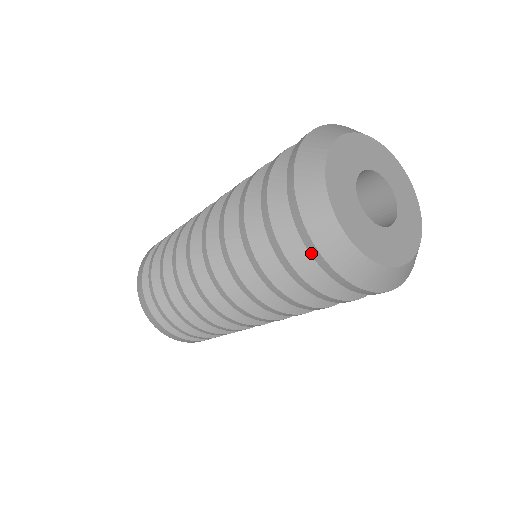
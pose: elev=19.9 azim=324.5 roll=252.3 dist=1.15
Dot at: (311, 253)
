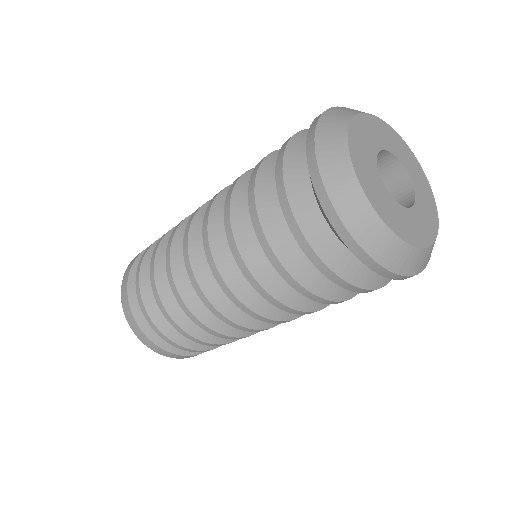
Dot at: (320, 201)
